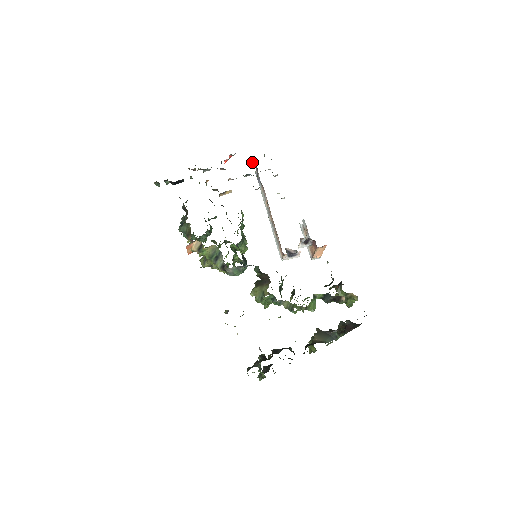
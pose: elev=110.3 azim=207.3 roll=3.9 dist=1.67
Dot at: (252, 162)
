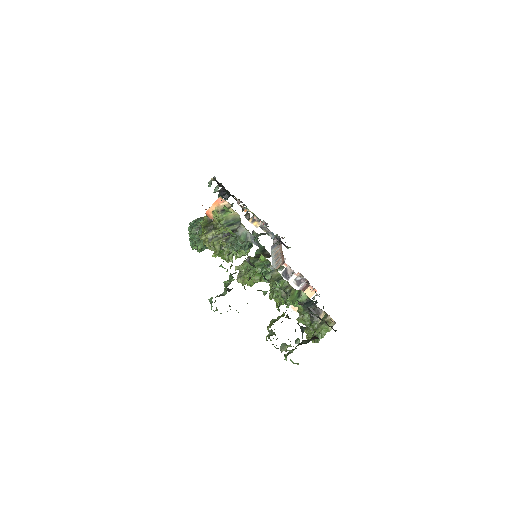
Dot at: (276, 236)
